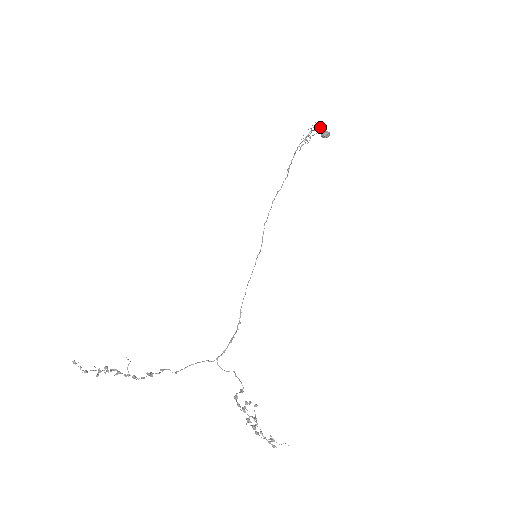
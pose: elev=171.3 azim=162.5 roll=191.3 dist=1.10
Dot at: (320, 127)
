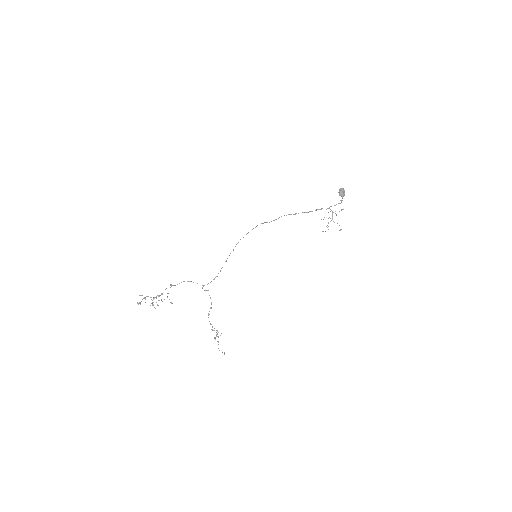
Dot at: occluded
